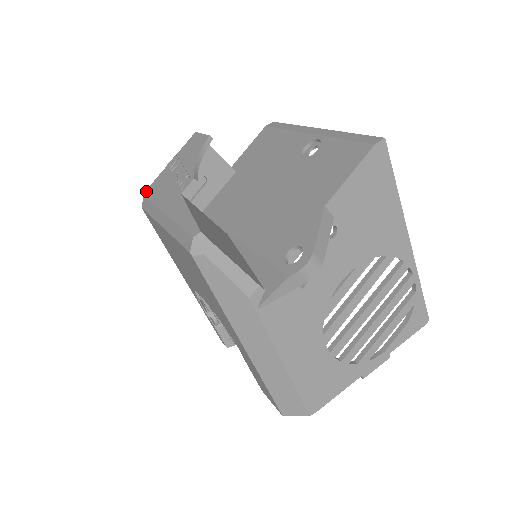
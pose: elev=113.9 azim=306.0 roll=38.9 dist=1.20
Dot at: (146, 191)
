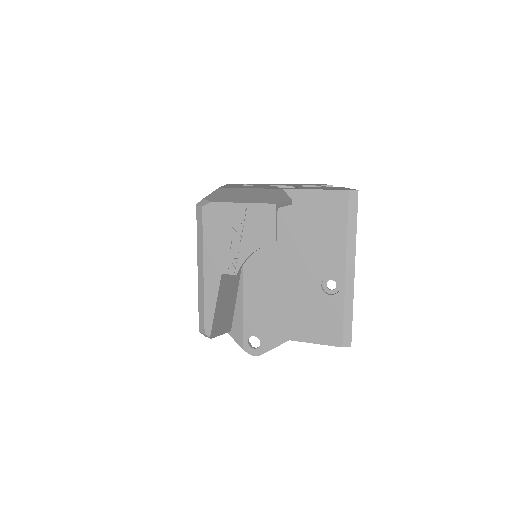
Dot at: (206, 205)
